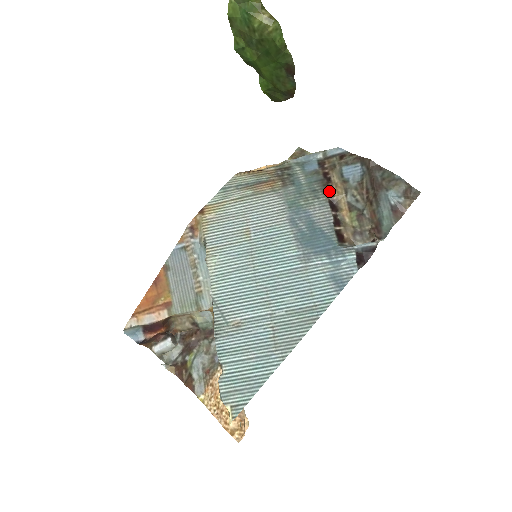
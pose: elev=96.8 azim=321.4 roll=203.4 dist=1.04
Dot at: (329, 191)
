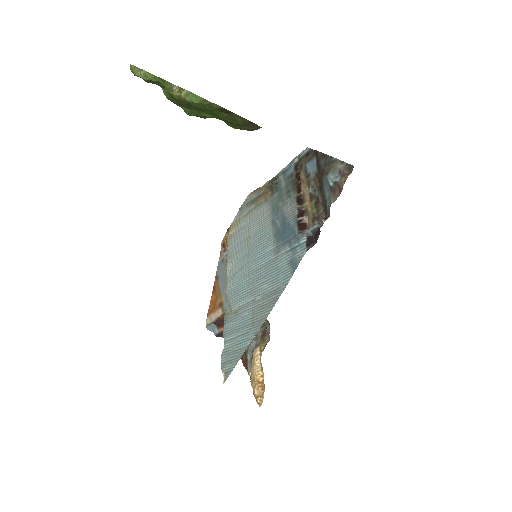
Dot at: (298, 188)
